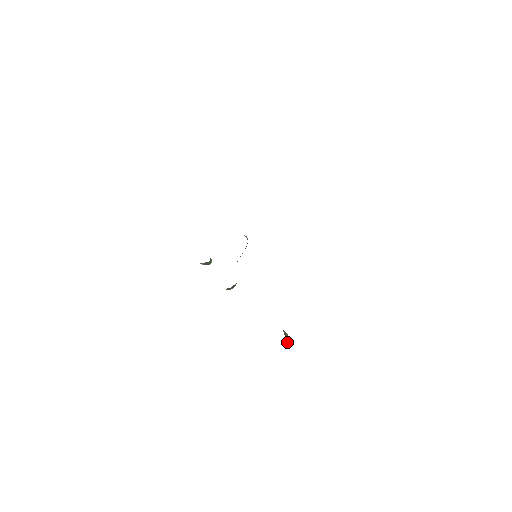
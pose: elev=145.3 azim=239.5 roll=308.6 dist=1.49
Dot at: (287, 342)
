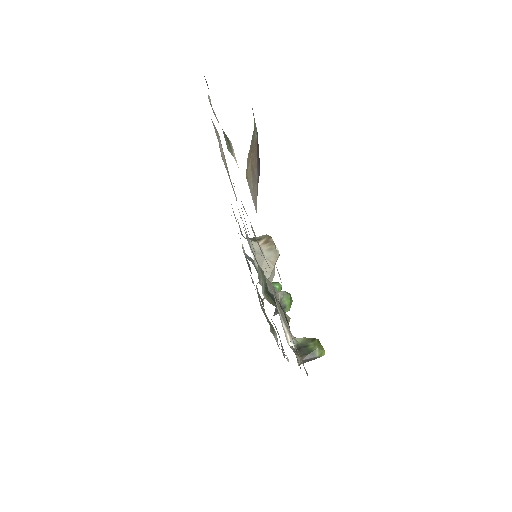
Dot at: (308, 355)
